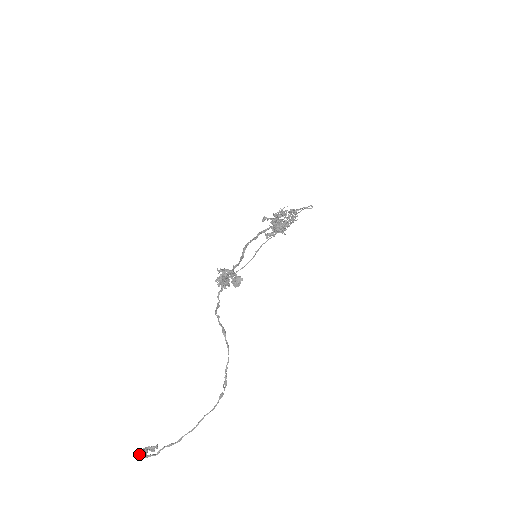
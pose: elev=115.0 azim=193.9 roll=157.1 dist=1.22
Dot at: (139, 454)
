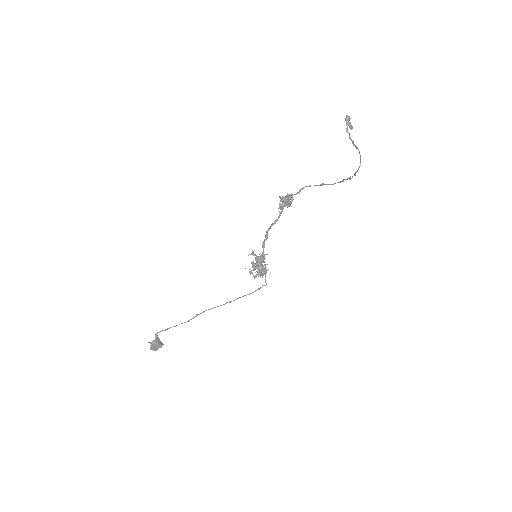
Dot at: (347, 116)
